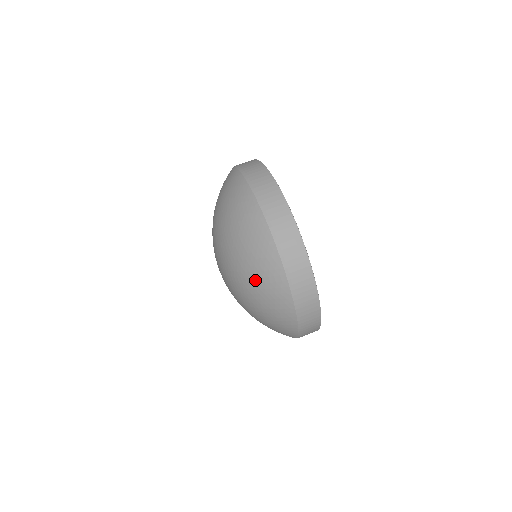
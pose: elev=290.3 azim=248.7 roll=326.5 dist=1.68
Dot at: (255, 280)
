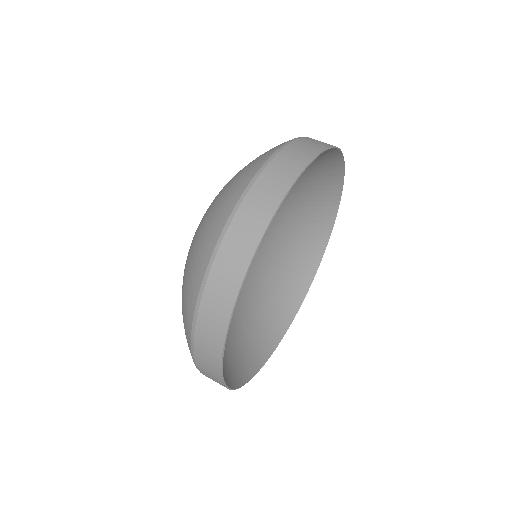
Dot at: (182, 292)
